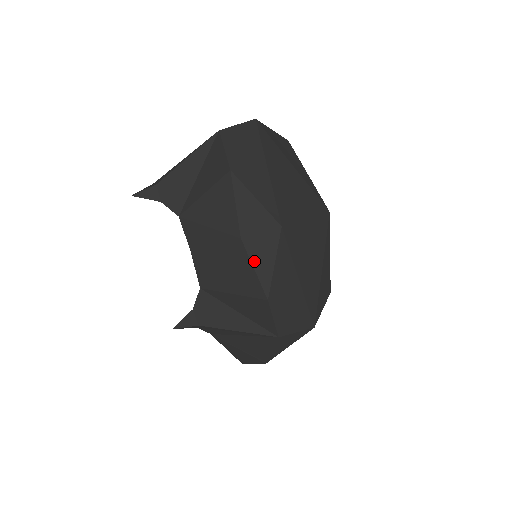
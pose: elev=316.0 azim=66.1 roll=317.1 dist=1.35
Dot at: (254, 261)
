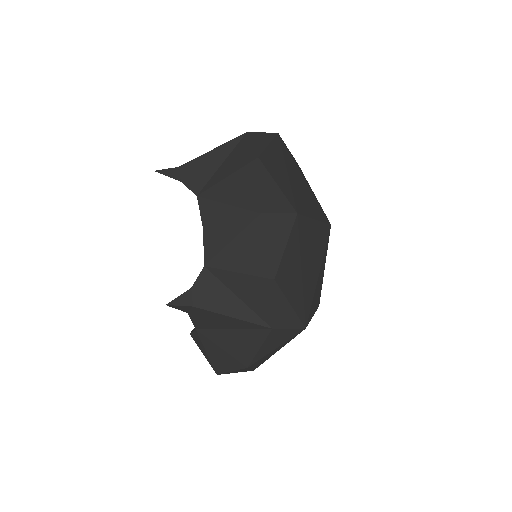
Dot at: (269, 238)
